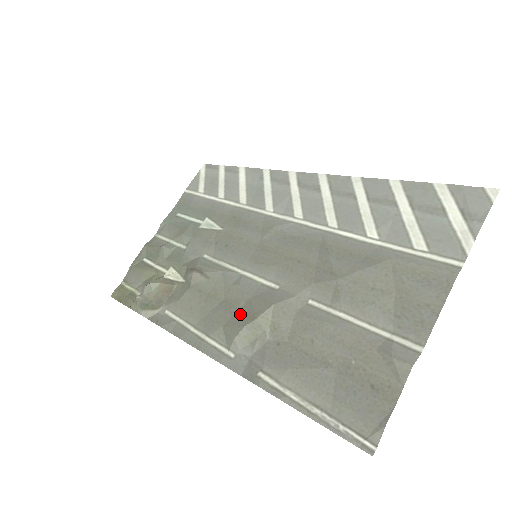
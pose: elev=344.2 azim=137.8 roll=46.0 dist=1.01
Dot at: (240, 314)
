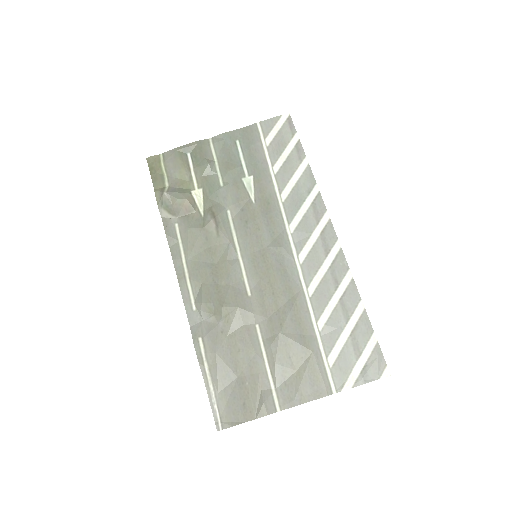
Dot at: (217, 289)
